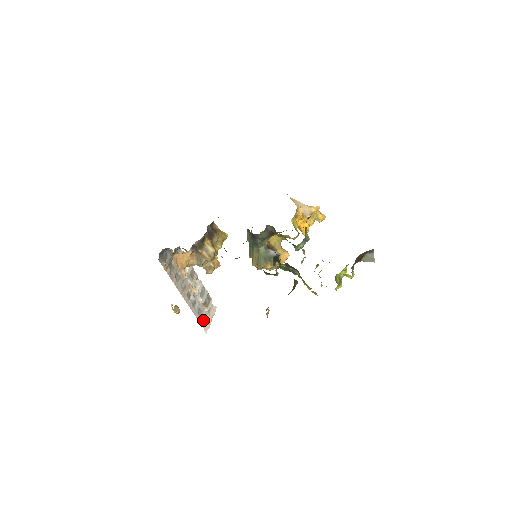
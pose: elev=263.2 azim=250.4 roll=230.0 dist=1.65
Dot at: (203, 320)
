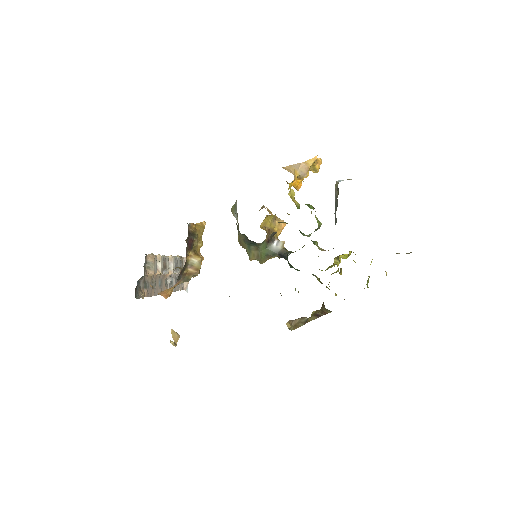
Dot at: (181, 283)
